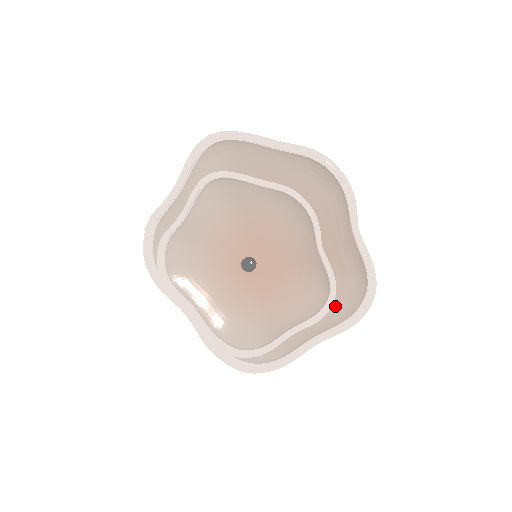
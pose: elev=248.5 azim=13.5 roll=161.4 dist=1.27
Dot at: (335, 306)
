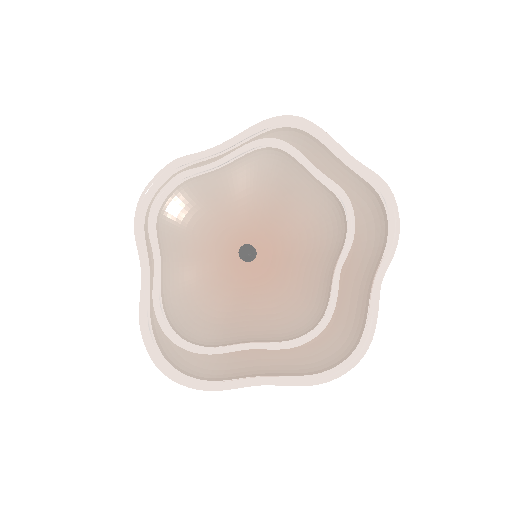
Dot at: (305, 355)
